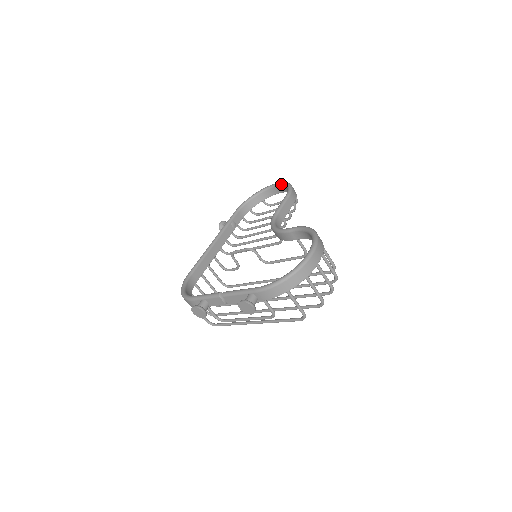
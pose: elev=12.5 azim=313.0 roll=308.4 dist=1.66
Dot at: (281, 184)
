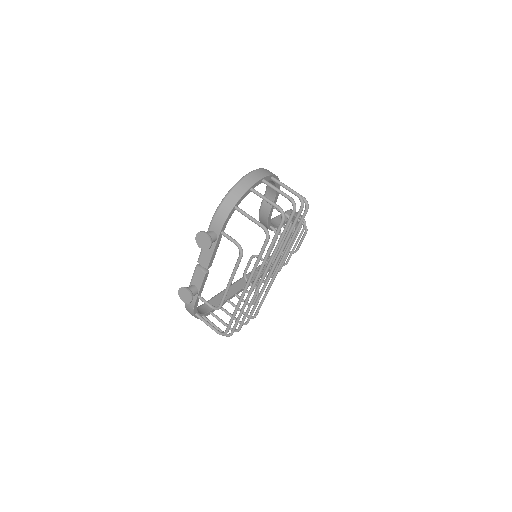
Dot at: occluded
